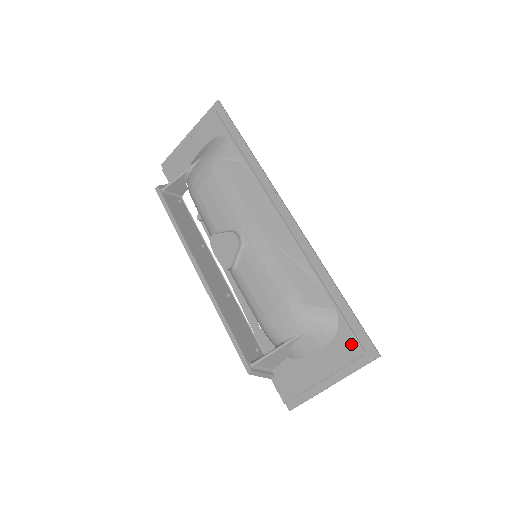
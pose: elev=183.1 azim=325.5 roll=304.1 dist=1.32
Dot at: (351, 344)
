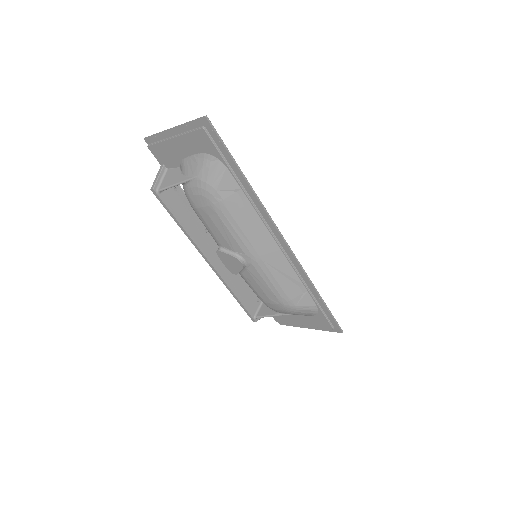
Dot at: (325, 323)
